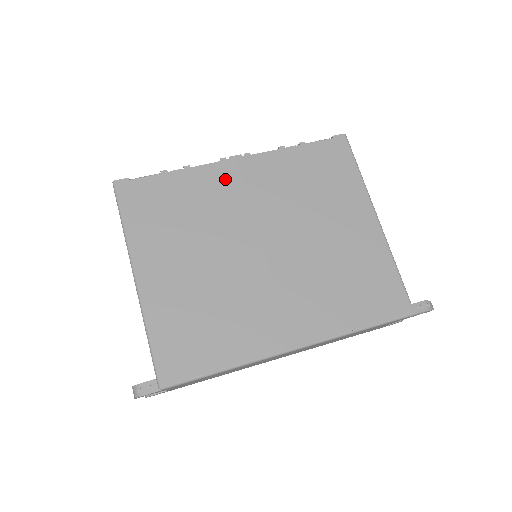
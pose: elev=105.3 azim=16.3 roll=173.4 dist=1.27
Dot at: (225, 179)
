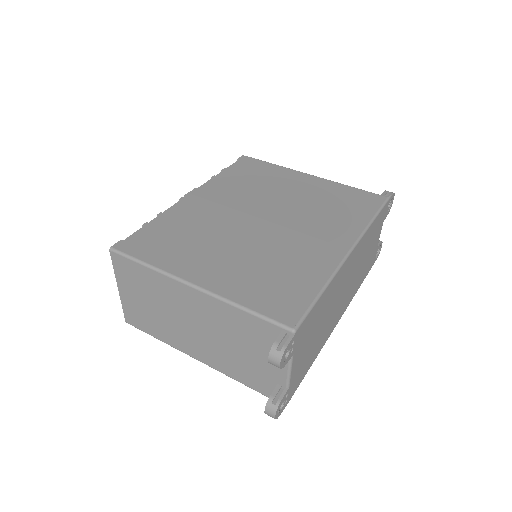
Dot at: (195, 205)
